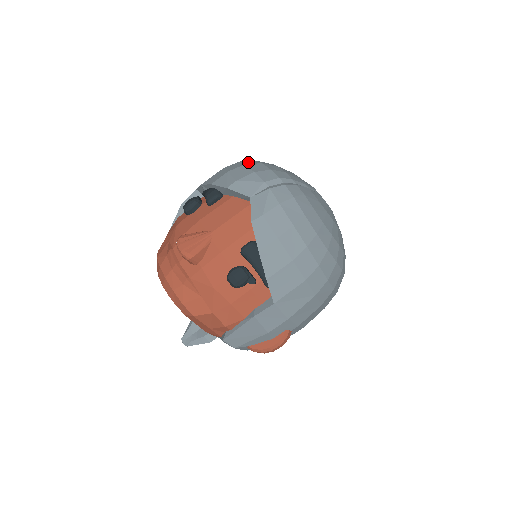
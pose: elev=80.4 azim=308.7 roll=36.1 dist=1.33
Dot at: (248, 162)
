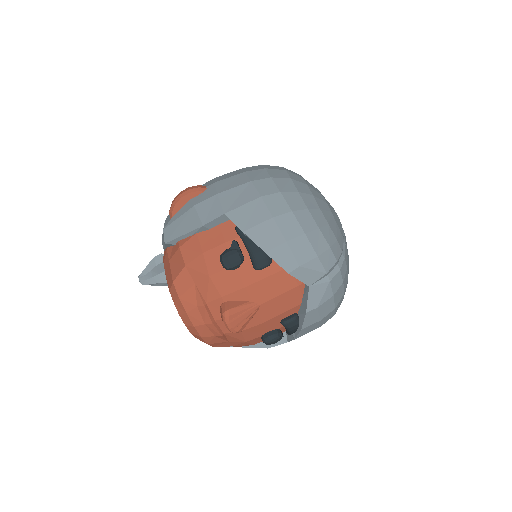
Dot at: (304, 221)
